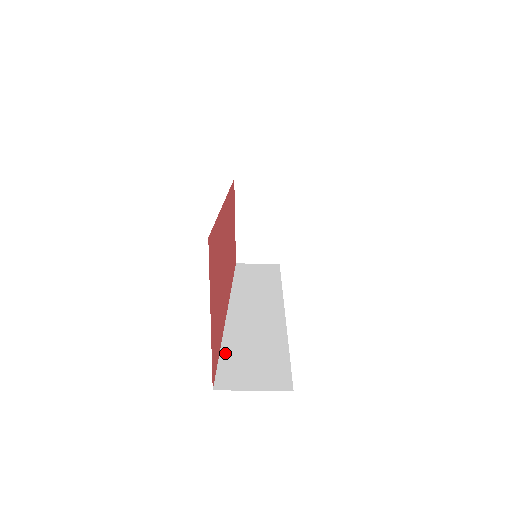
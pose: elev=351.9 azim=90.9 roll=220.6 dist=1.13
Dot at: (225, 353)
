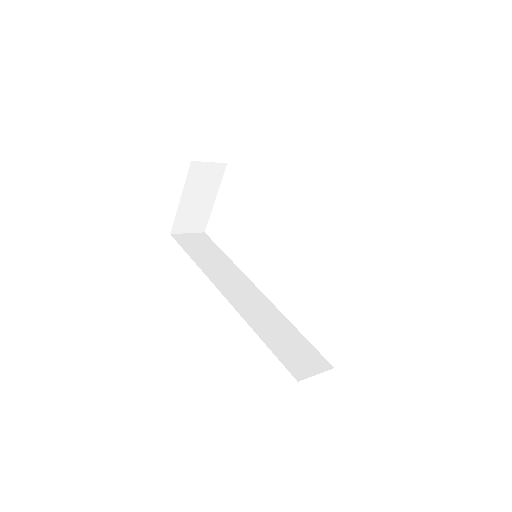
Dot at: (271, 346)
